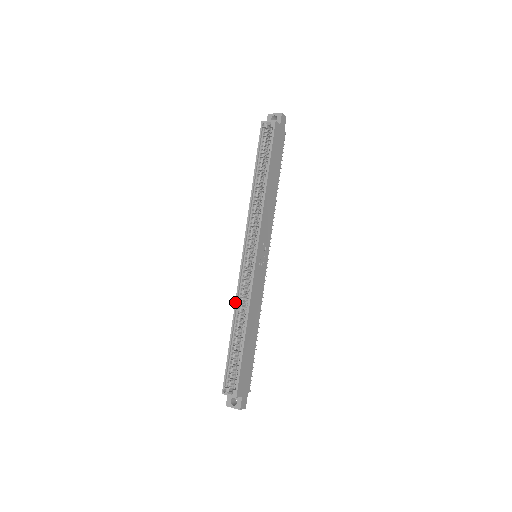
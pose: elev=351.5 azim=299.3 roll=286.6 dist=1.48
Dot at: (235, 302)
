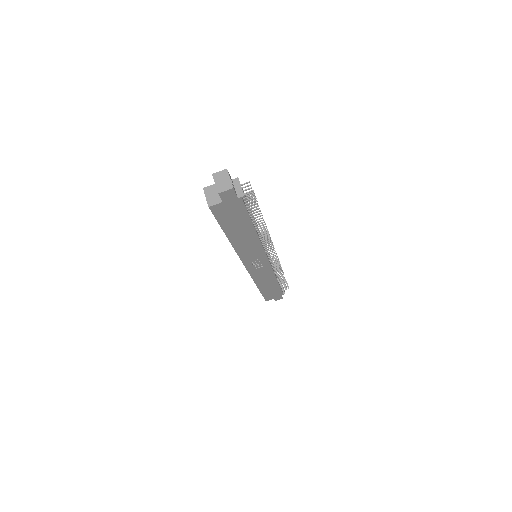
Dot at: occluded
